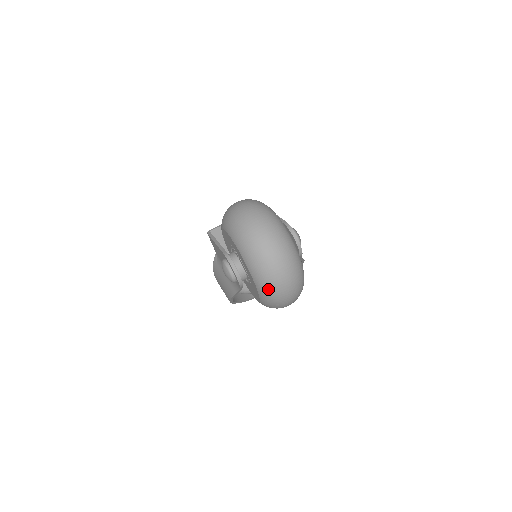
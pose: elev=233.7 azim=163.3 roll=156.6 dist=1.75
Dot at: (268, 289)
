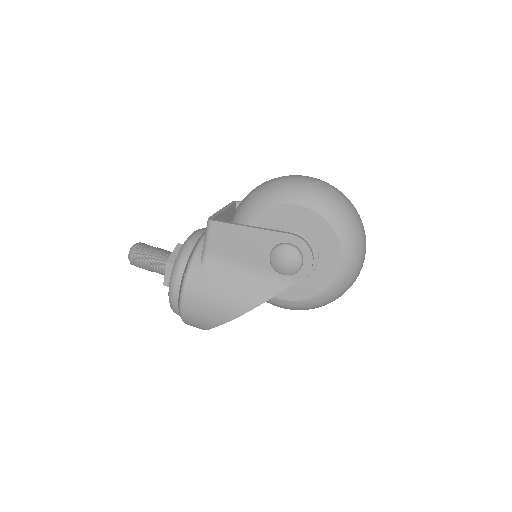
Dot at: (353, 271)
